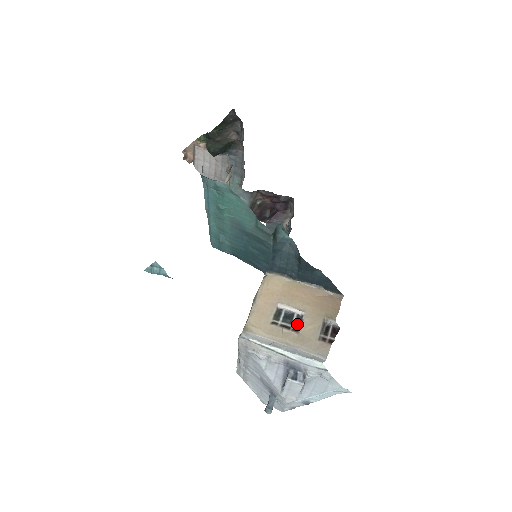
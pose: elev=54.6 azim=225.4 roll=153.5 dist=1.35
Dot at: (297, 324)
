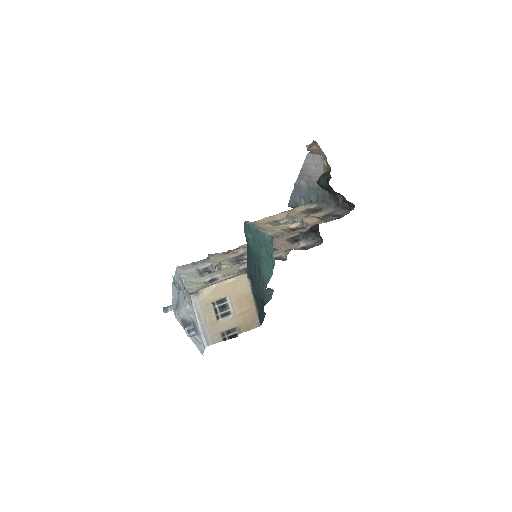
Dot at: (223, 315)
